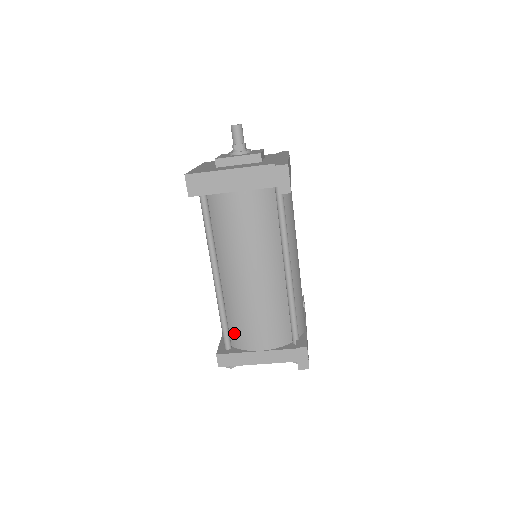
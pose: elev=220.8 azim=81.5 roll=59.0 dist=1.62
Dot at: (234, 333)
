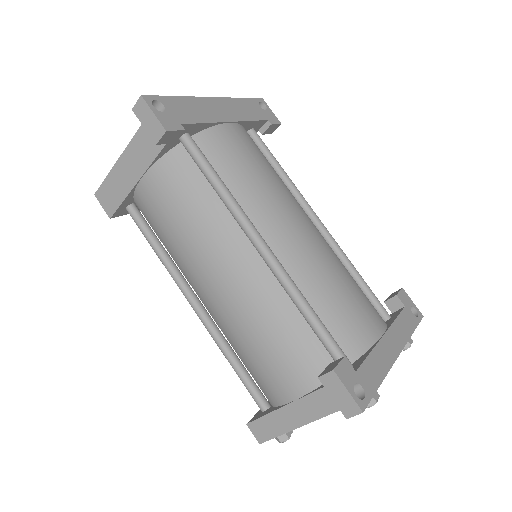
Dot at: (257, 382)
